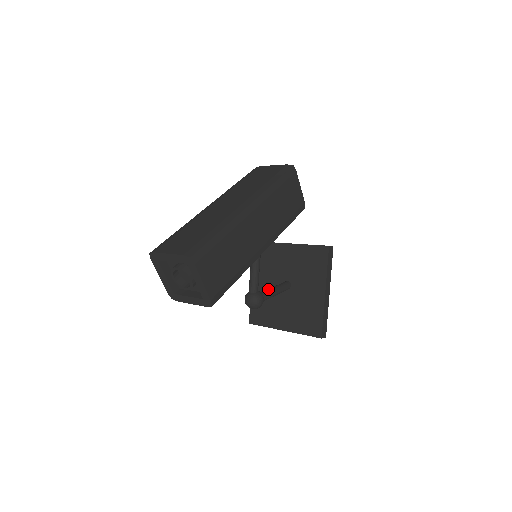
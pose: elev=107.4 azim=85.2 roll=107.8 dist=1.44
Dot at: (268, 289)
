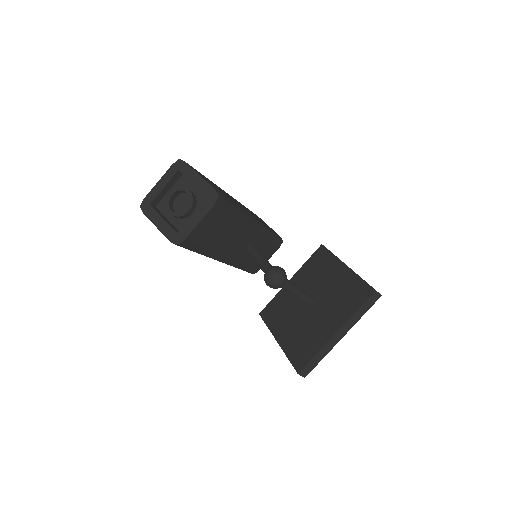
Dot at: occluded
